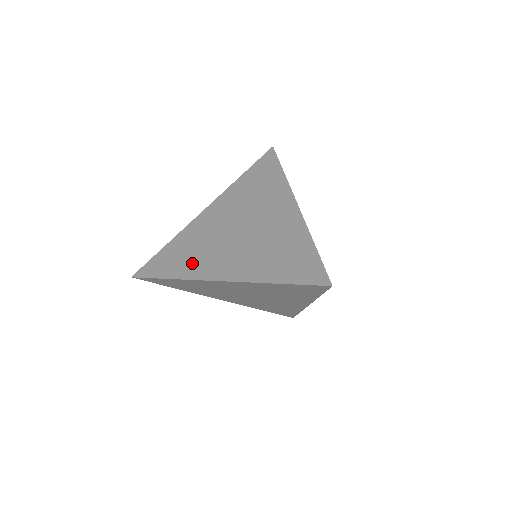
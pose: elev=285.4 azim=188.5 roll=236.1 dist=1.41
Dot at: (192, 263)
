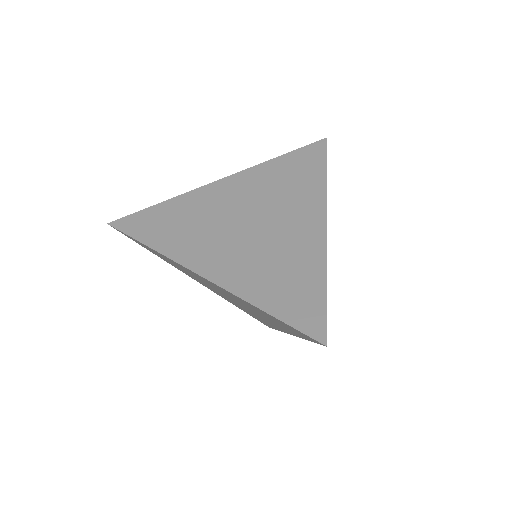
Dot at: (180, 239)
